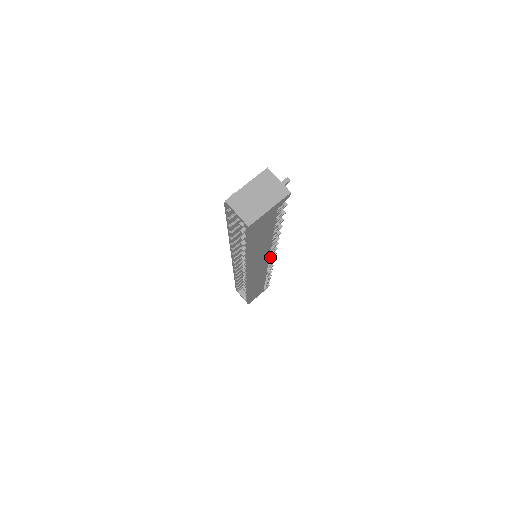
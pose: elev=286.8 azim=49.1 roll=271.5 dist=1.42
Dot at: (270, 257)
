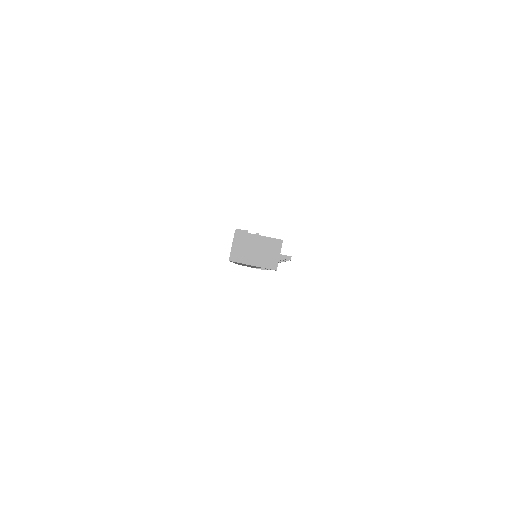
Dot at: occluded
